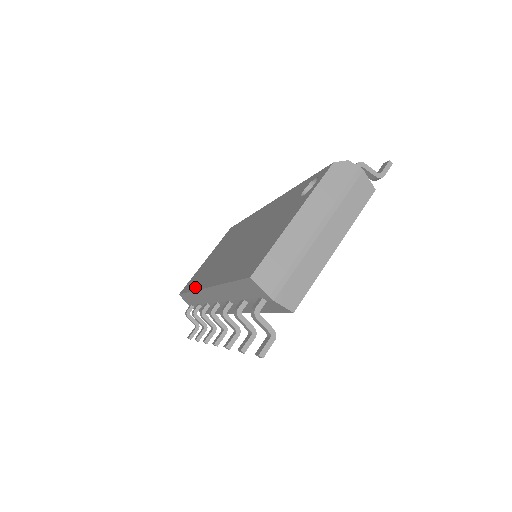
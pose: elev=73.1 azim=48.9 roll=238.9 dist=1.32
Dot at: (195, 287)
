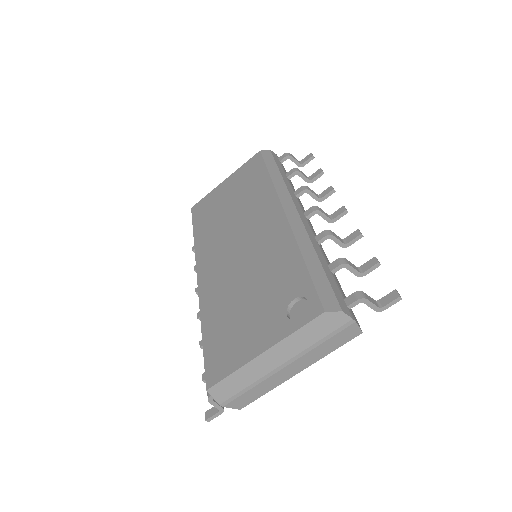
Dot at: (197, 244)
